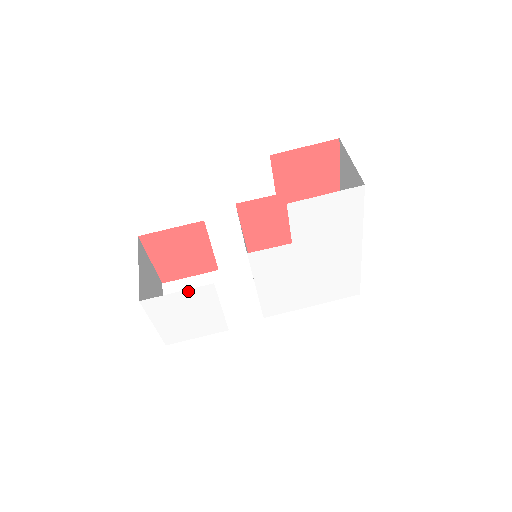
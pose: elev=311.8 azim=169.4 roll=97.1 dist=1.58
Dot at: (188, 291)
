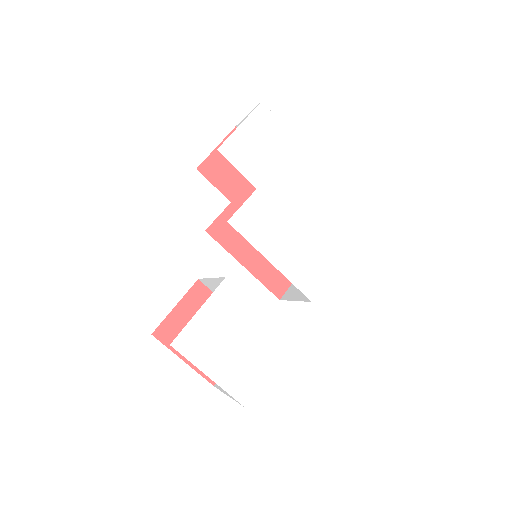
Dot at: (209, 303)
